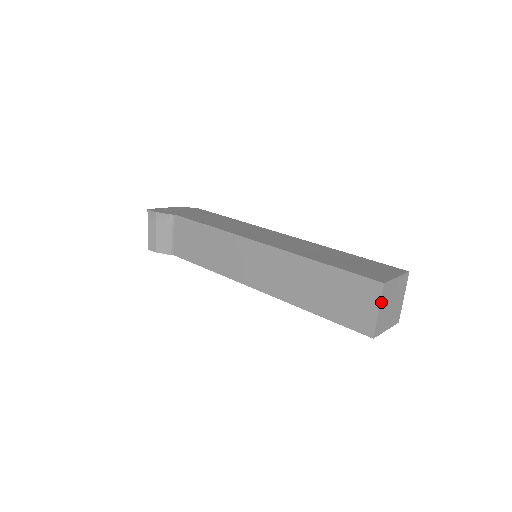
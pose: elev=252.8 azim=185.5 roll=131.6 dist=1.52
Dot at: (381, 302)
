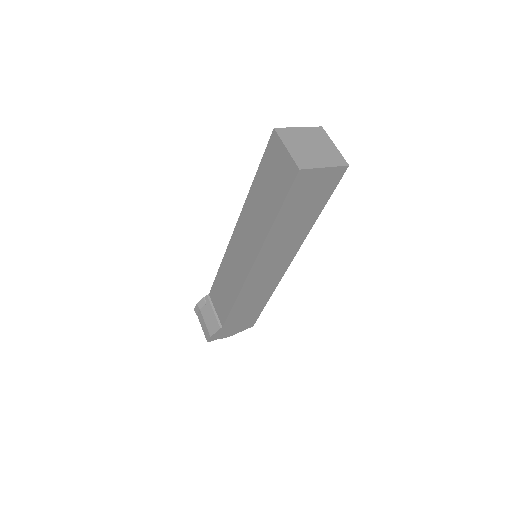
Dot at: (284, 142)
